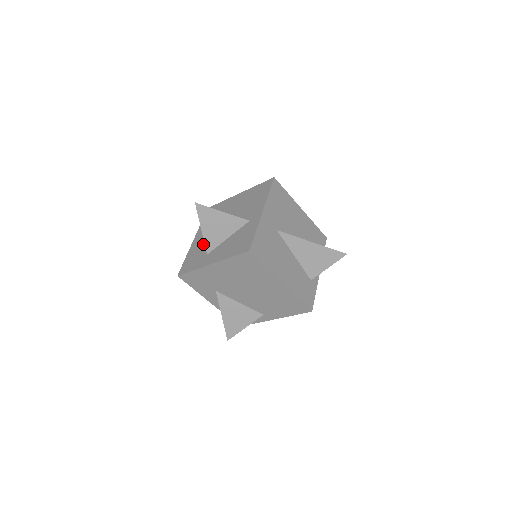
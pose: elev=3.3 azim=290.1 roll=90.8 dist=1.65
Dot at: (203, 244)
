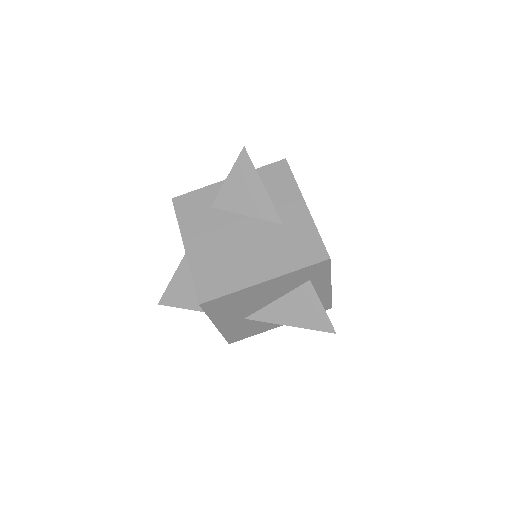
Dot at: occluded
